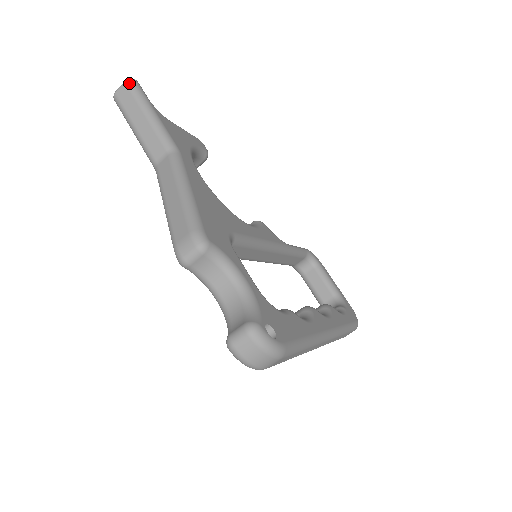
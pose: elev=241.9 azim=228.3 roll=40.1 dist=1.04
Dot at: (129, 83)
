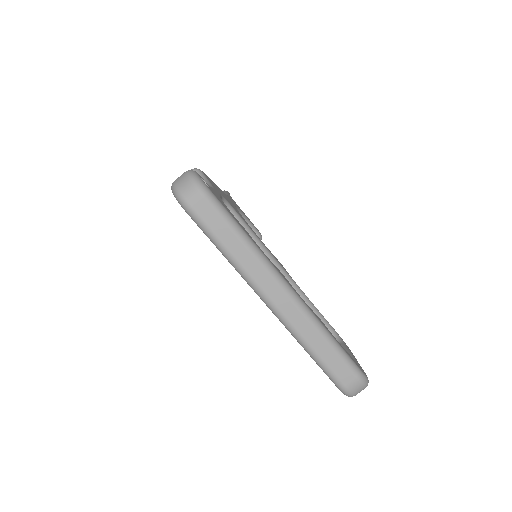
Dot at: occluded
